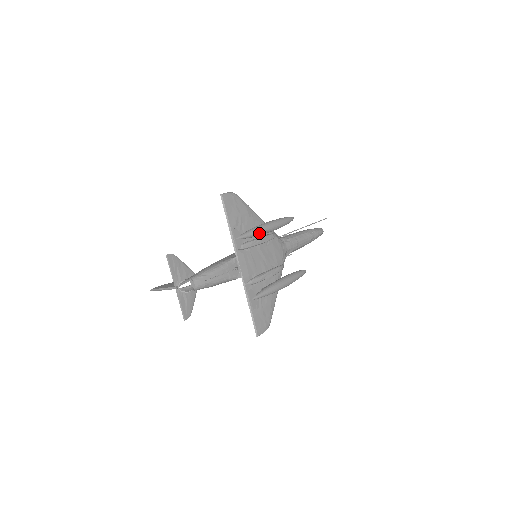
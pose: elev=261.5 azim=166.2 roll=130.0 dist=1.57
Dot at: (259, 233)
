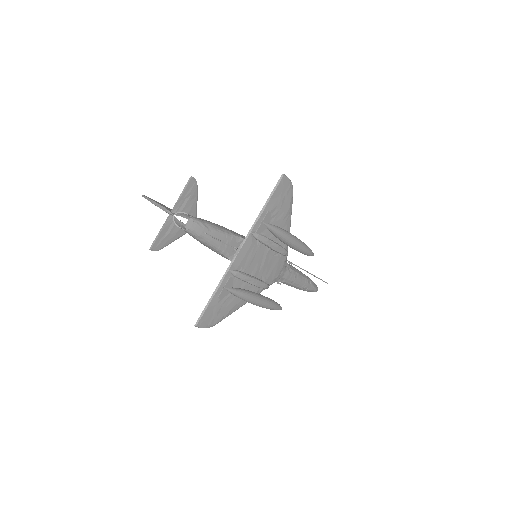
Dot at: (283, 237)
